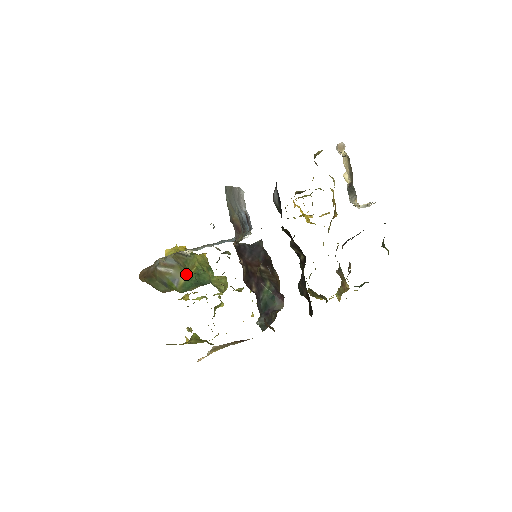
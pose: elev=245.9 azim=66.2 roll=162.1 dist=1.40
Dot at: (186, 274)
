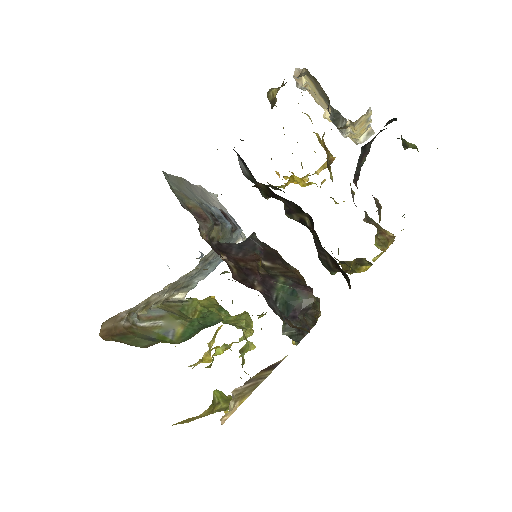
Dot at: (184, 321)
